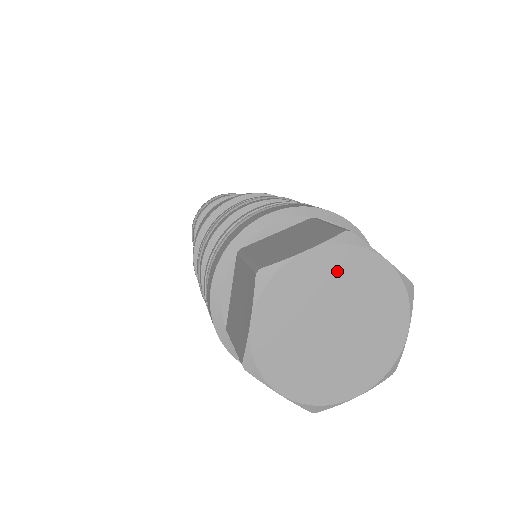
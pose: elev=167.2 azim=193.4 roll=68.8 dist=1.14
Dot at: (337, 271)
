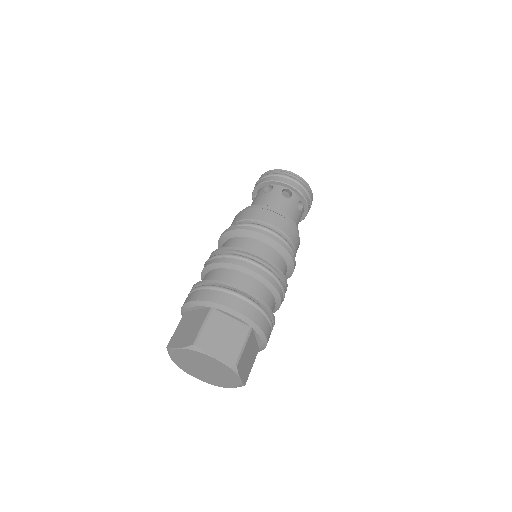
Dot at: (220, 367)
